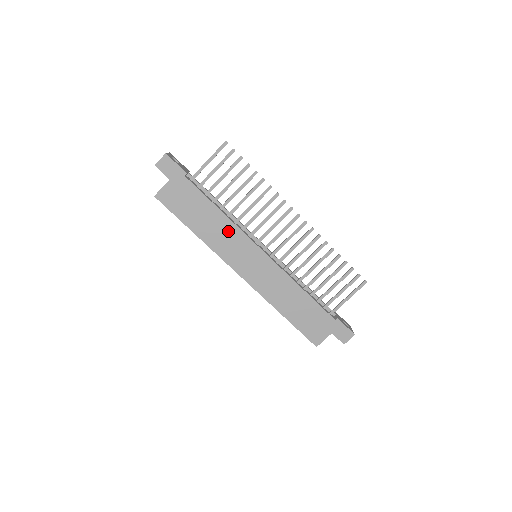
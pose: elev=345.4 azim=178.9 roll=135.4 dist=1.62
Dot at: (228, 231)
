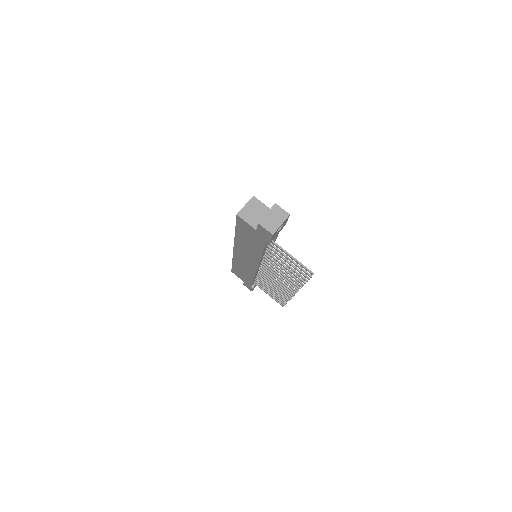
Dot at: (253, 254)
